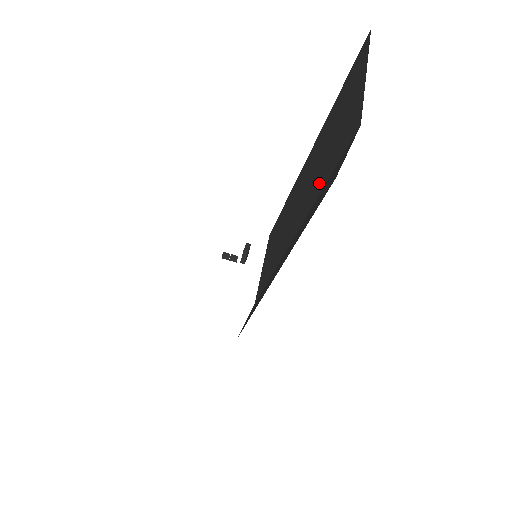
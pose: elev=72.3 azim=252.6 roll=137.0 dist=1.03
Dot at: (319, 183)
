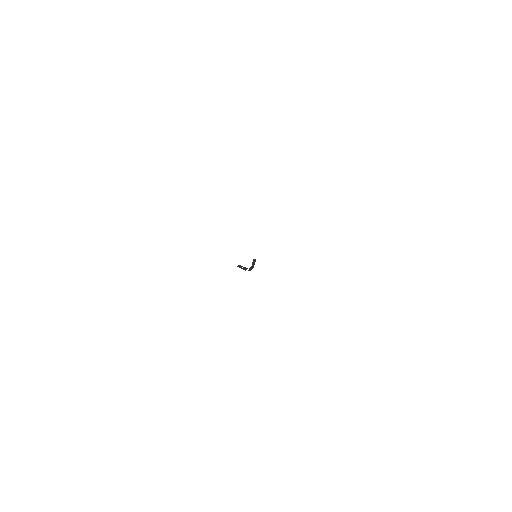
Dot at: occluded
